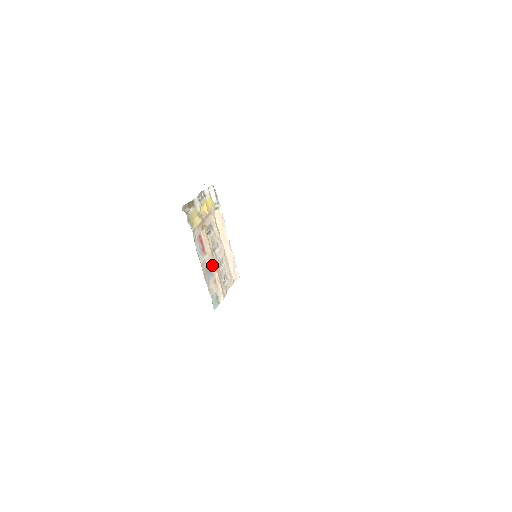
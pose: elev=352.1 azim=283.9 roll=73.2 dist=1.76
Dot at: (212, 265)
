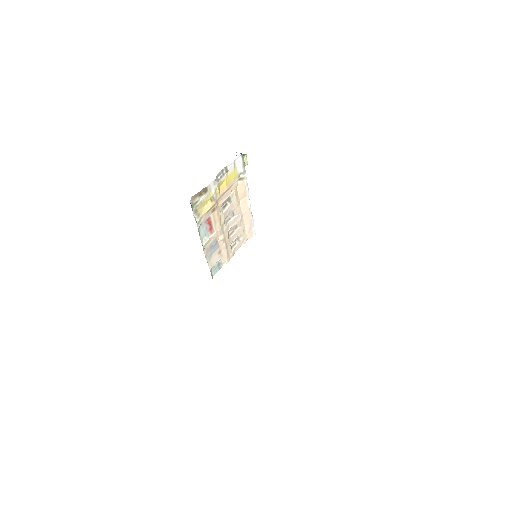
Dot at: (219, 239)
